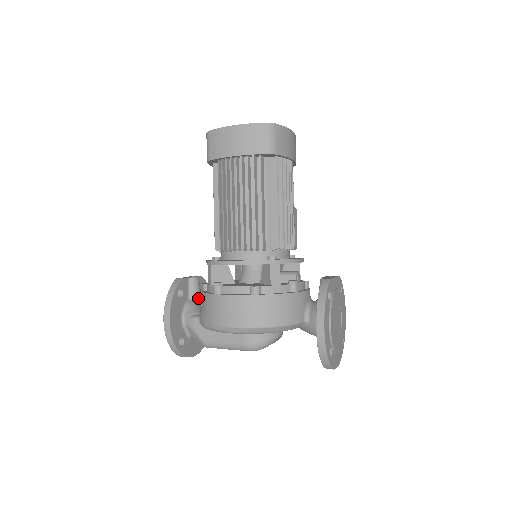
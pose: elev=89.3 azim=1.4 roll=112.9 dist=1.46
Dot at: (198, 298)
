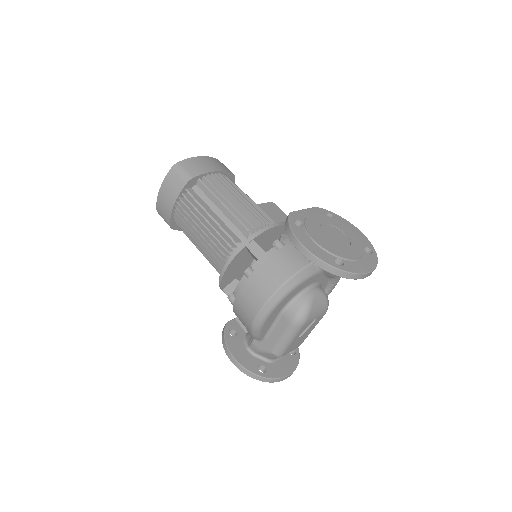
Dot at: occluded
